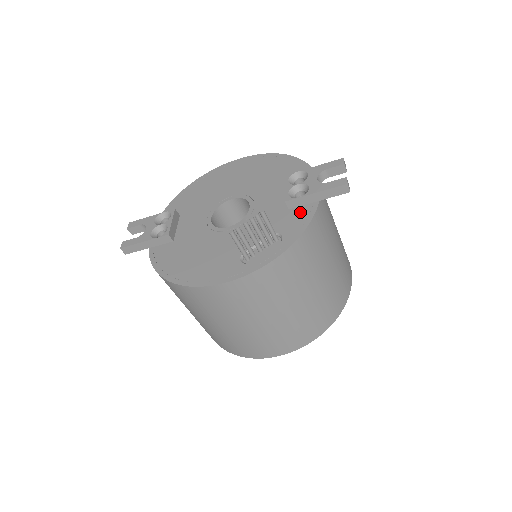
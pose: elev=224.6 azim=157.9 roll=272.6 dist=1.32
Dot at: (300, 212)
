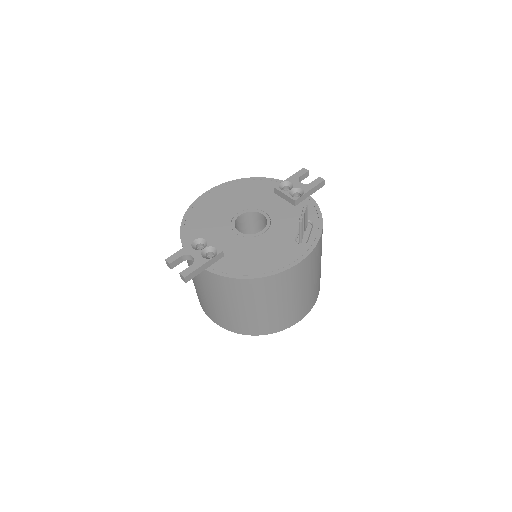
Dot at: occluded
